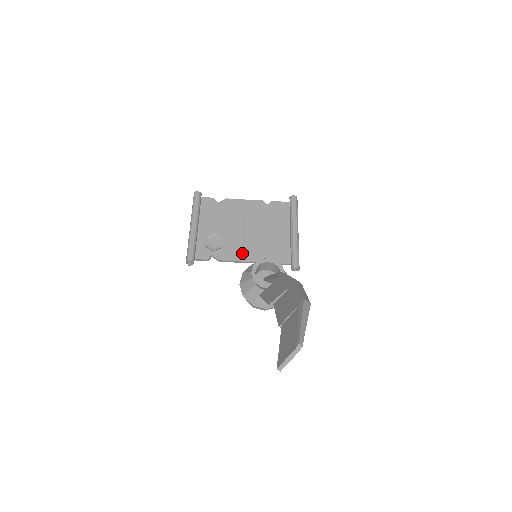
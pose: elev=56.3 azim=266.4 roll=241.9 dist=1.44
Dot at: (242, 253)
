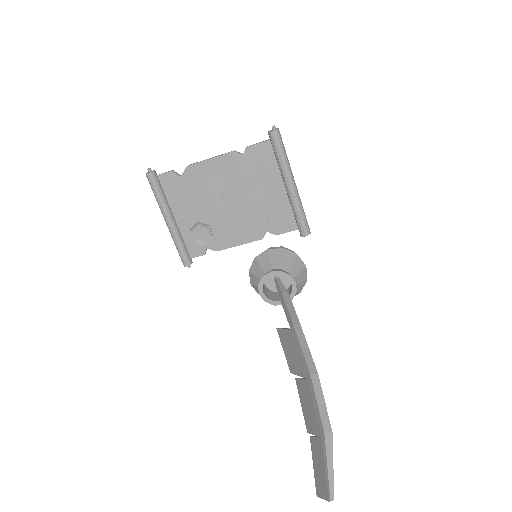
Dot at: (238, 236)
